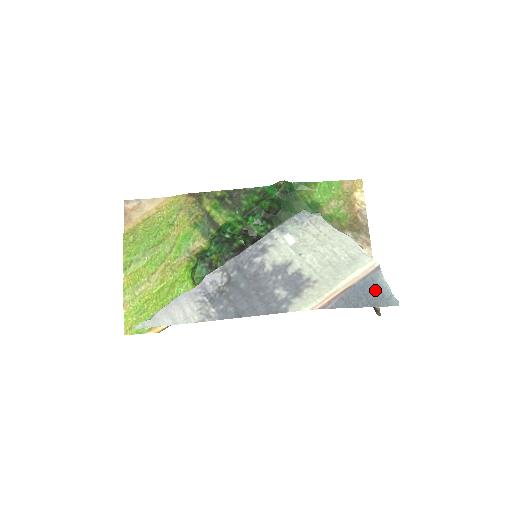
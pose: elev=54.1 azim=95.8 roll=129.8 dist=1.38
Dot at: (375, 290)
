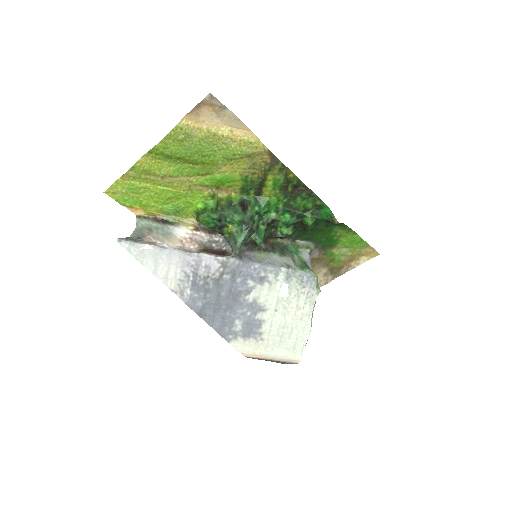
Dot at: occluded
